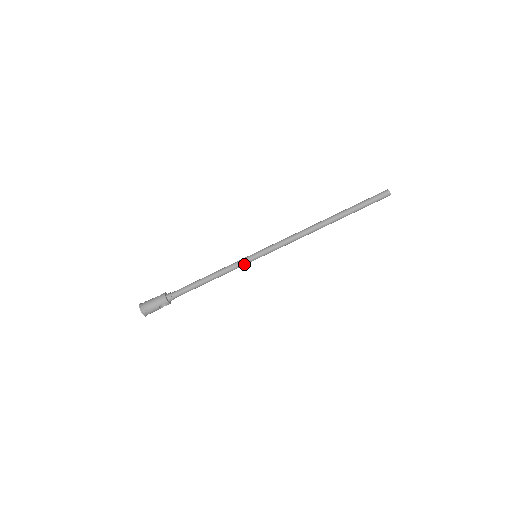
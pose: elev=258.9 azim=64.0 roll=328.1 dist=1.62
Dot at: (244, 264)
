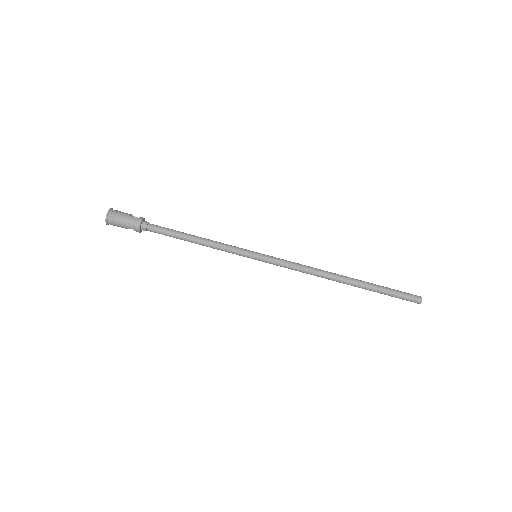
Dot at: (239, 255)
